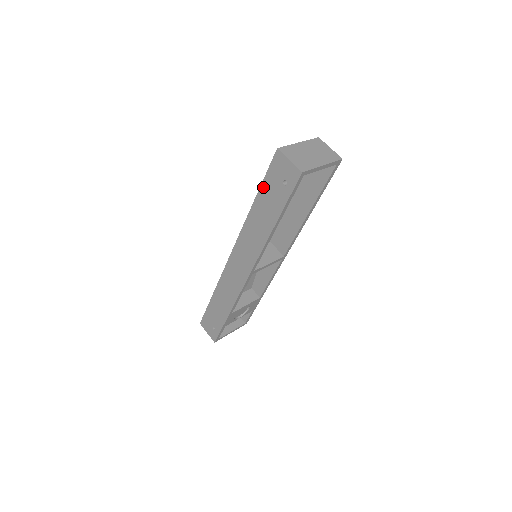
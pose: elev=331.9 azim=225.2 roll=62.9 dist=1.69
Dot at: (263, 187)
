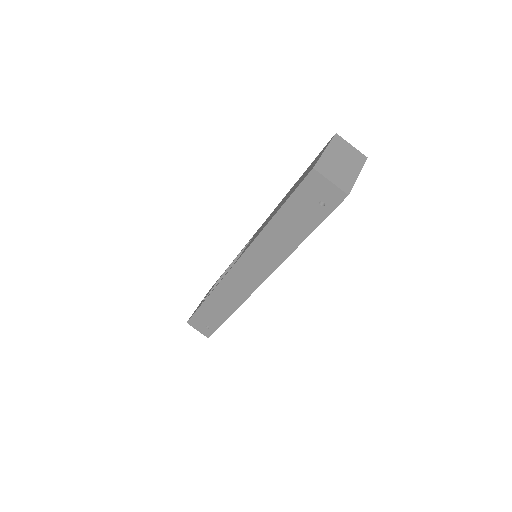
Dot at: (288, 205)
